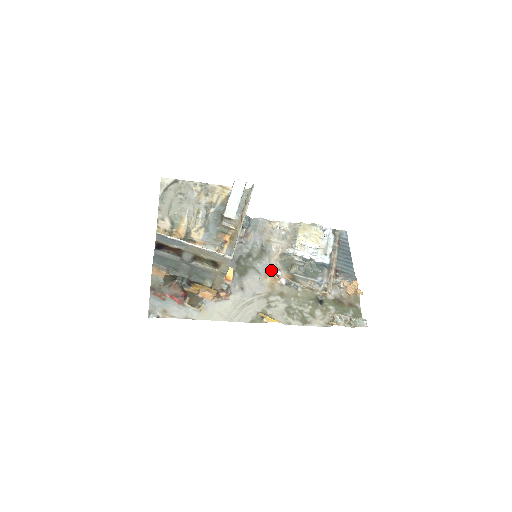
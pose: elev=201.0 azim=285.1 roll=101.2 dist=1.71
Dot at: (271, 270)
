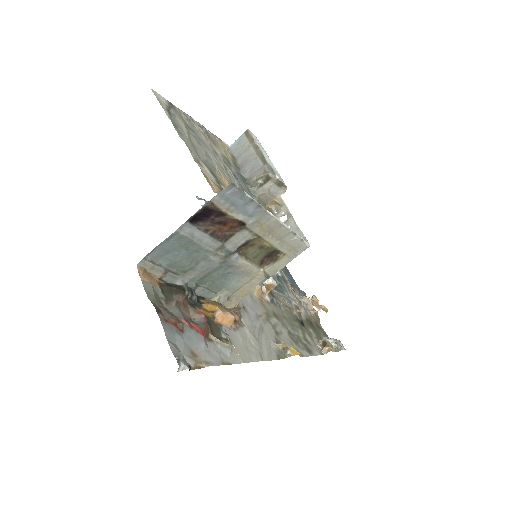
Dot at: occluded
